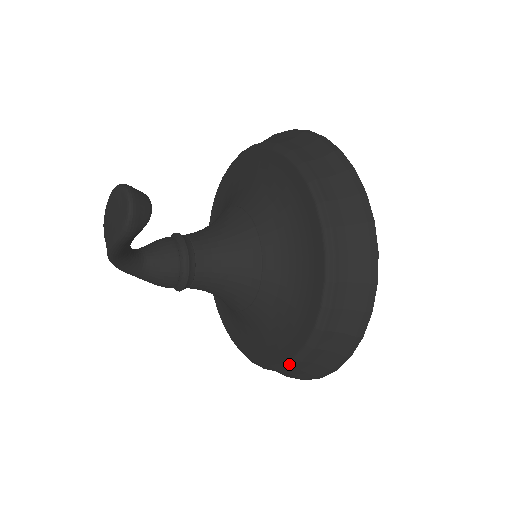
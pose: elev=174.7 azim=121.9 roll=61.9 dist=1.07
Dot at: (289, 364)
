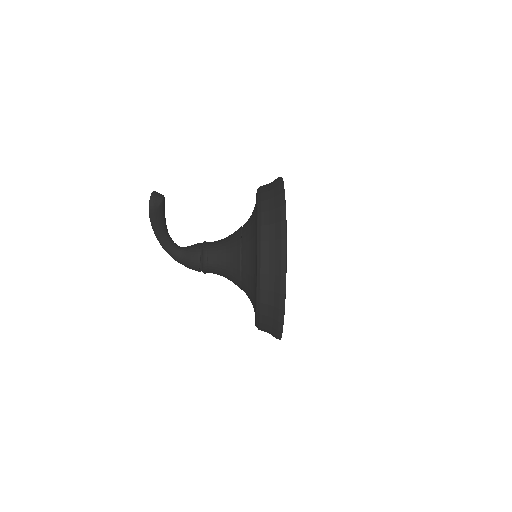
Dot at: (258, 298)
